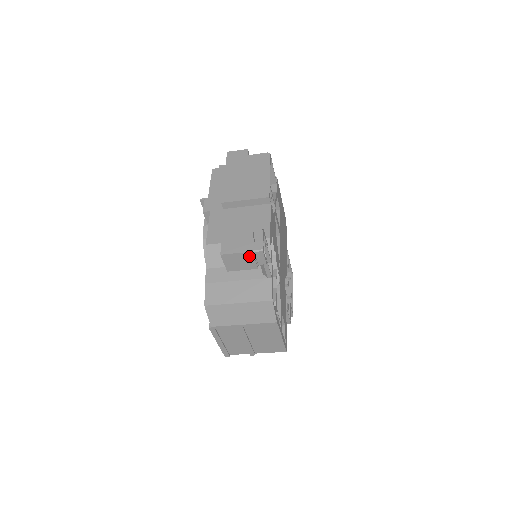
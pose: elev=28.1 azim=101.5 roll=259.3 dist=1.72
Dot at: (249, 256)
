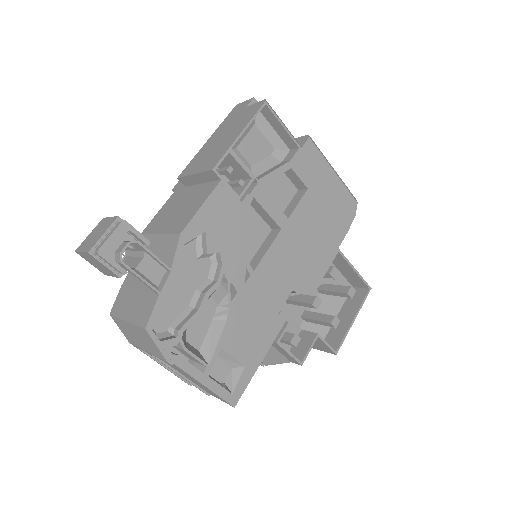
Dot at: (94, 258)
